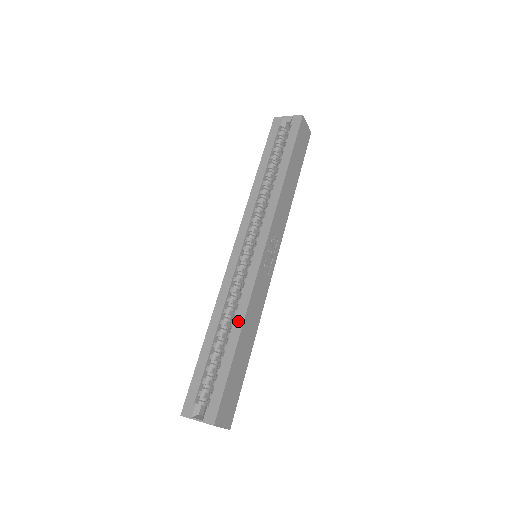
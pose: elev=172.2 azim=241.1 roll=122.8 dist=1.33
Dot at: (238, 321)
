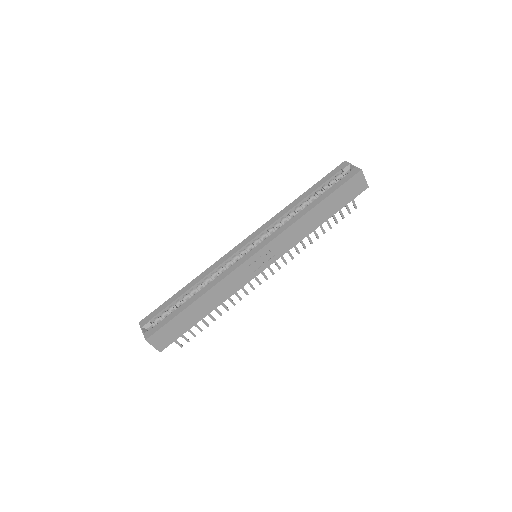
Dot at: (205, 289)
